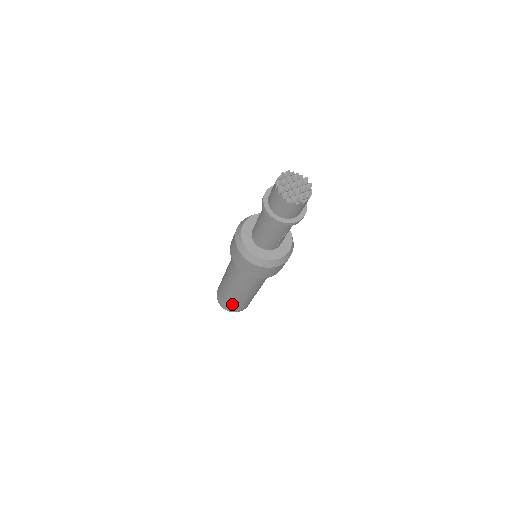
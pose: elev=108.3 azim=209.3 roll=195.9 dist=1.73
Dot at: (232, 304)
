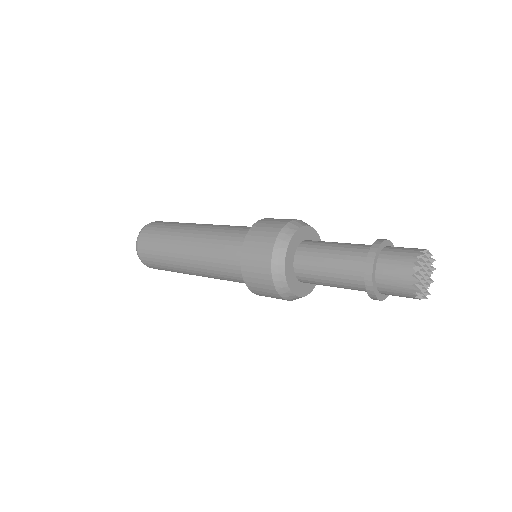
Dot at: (166, 269)
